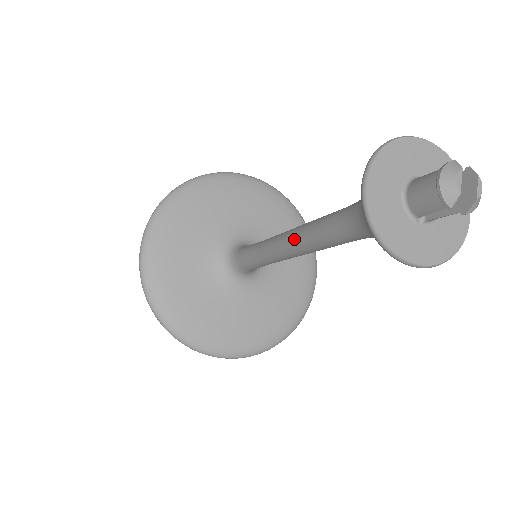
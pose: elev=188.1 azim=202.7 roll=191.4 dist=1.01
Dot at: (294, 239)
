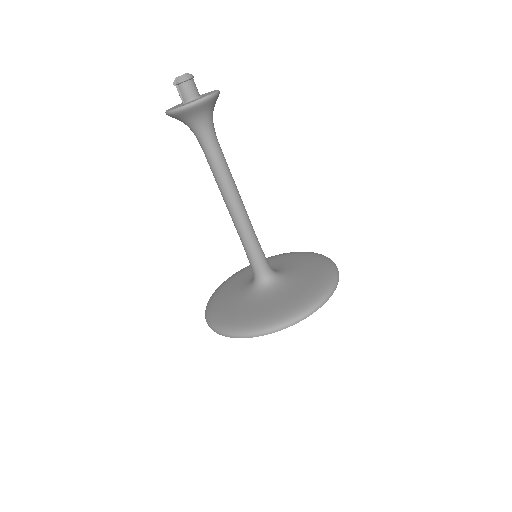
Dot at: occluded
